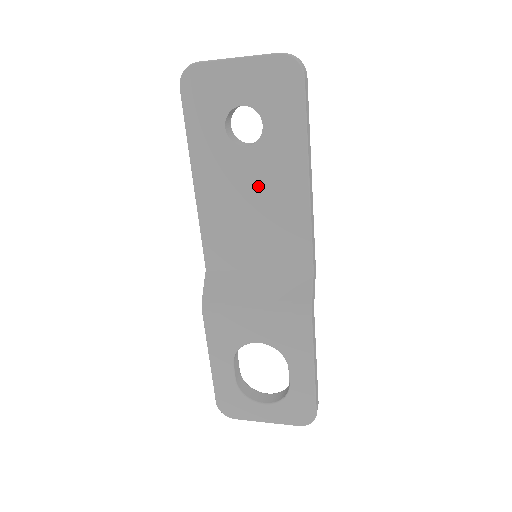
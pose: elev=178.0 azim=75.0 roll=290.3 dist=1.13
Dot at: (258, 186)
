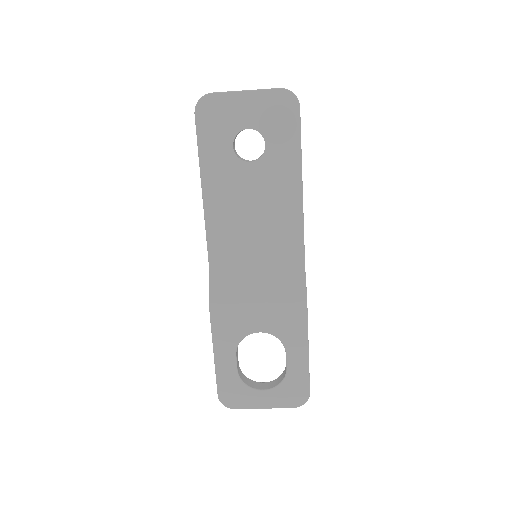
Dot at: (260, 195)
